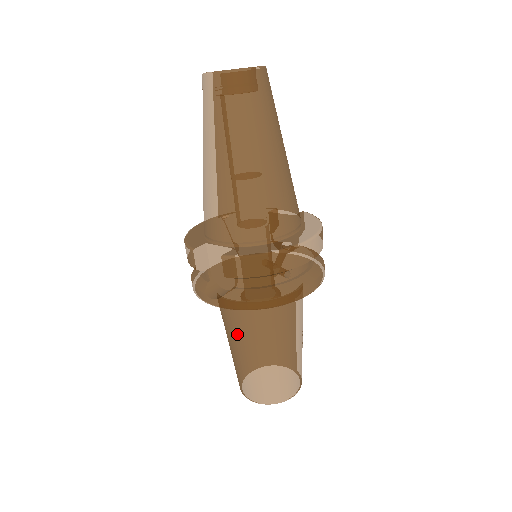
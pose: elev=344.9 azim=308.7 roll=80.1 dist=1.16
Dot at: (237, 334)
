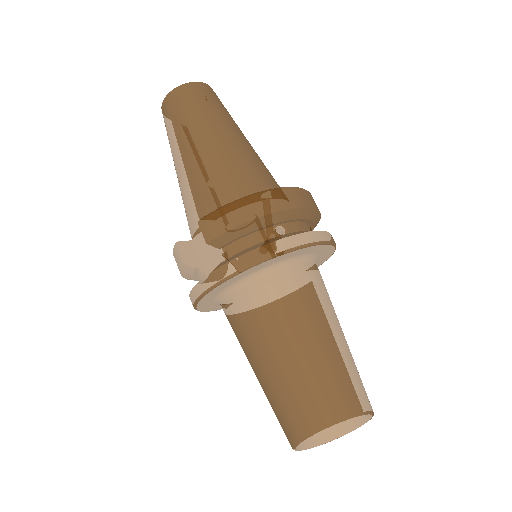
Dot at: (252, 338)
